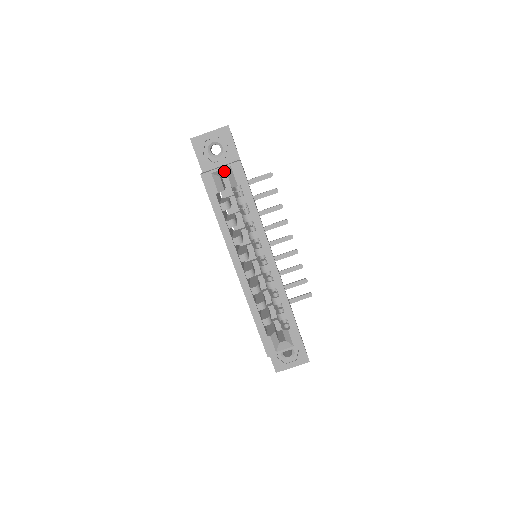
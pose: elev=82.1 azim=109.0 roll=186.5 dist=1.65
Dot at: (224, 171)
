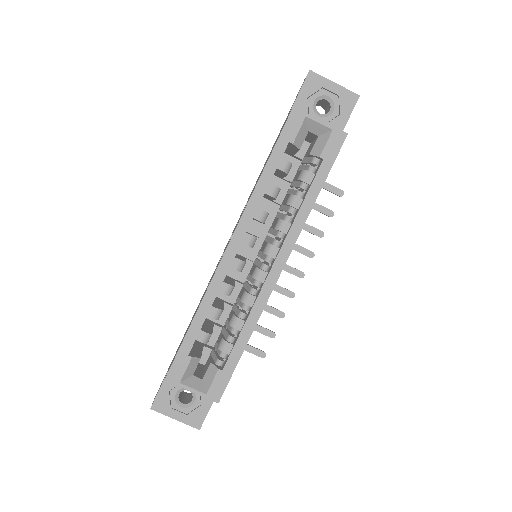
Dot at: (320, 128)
